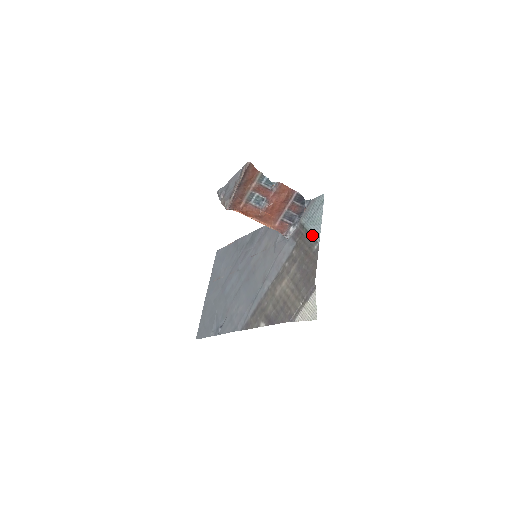
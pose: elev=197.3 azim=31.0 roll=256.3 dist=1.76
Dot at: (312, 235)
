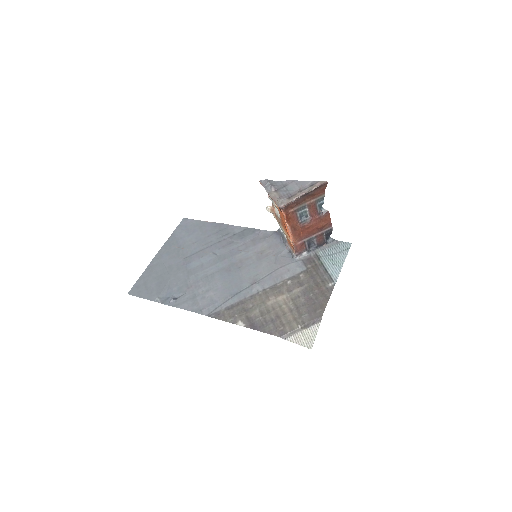
Dot at: (329, 272)
